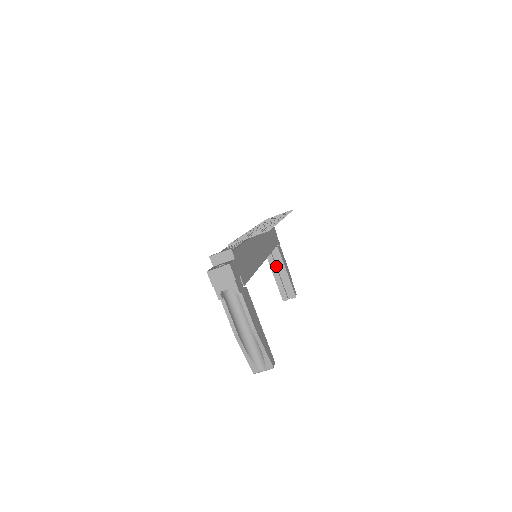
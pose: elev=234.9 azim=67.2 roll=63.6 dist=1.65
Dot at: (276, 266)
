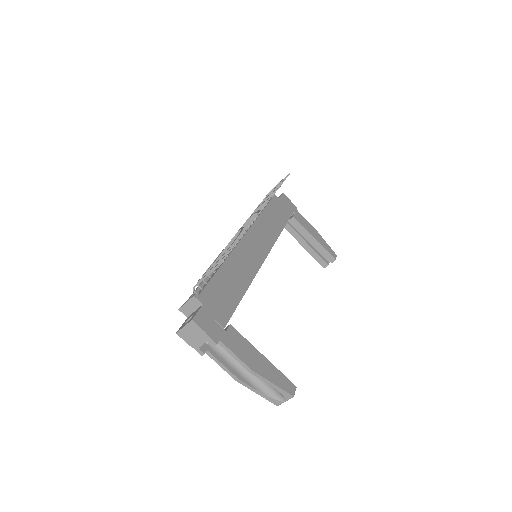
Dot at: (301, 236)
